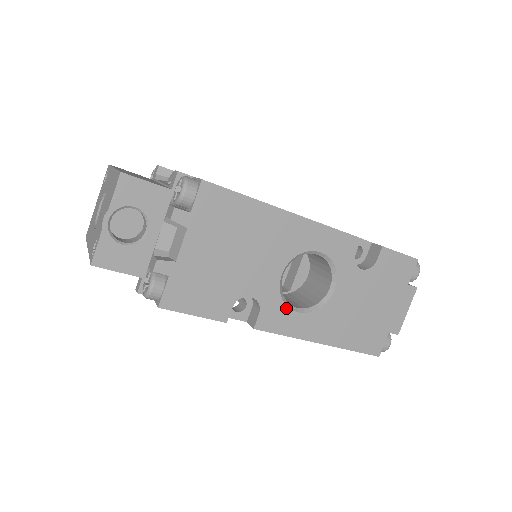
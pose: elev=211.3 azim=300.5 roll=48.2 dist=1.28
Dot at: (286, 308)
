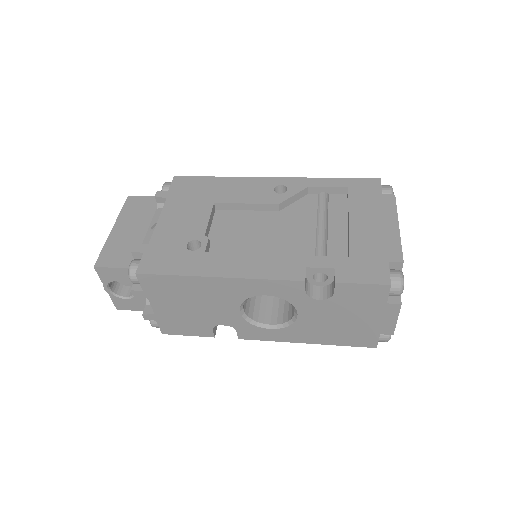
Dot at: (258, 327)
